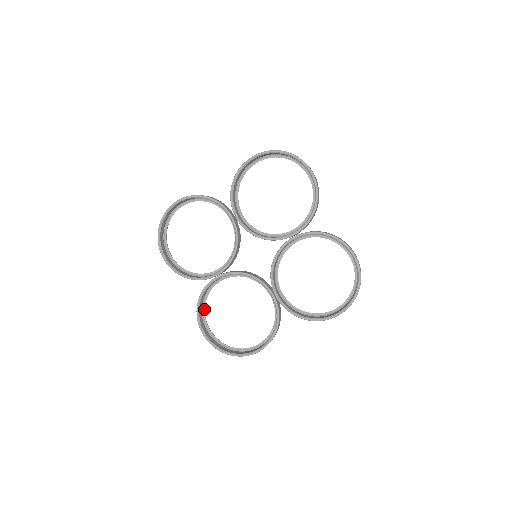
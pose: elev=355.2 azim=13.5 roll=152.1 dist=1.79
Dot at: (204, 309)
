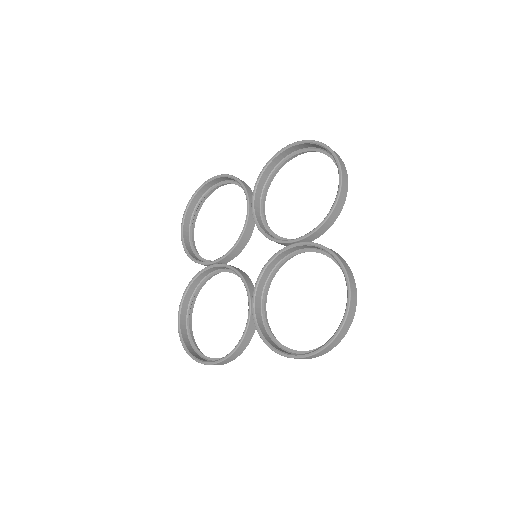
Dot at: (193, 297)
